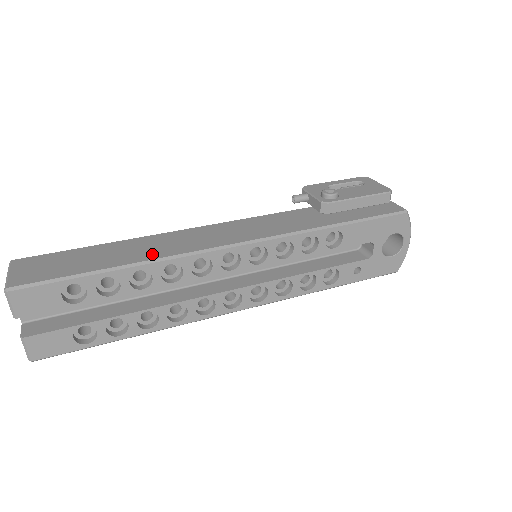
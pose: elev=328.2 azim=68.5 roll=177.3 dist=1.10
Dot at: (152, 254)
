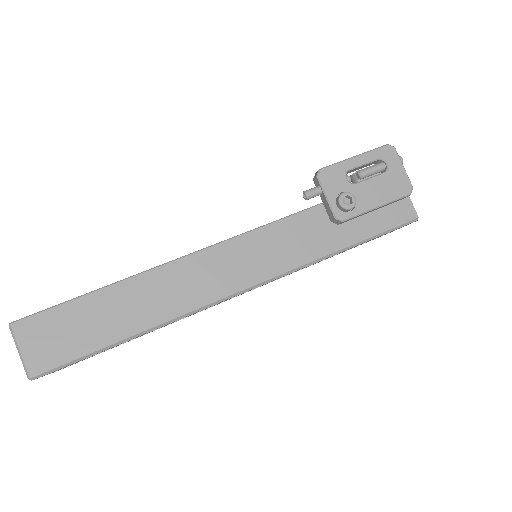
Dot at: (161, 313)
